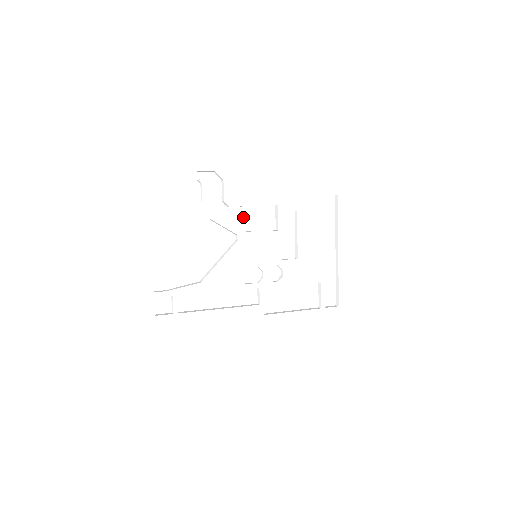
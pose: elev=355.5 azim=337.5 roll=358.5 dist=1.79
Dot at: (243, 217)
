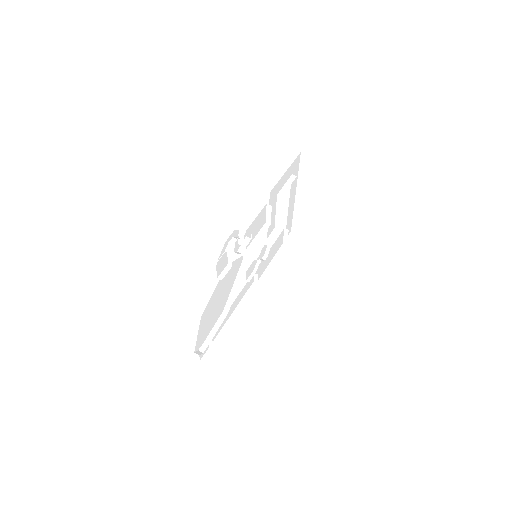
Dot at: occluded
